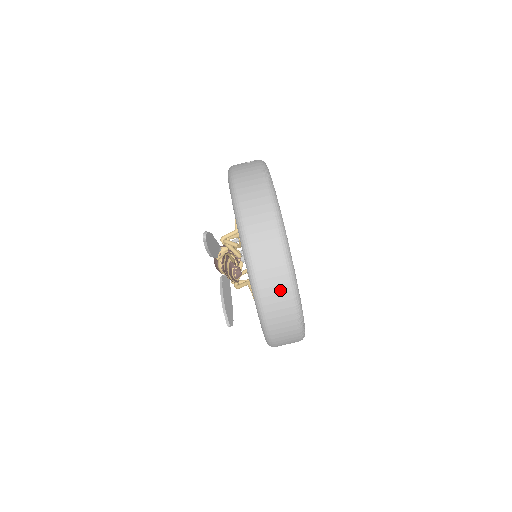
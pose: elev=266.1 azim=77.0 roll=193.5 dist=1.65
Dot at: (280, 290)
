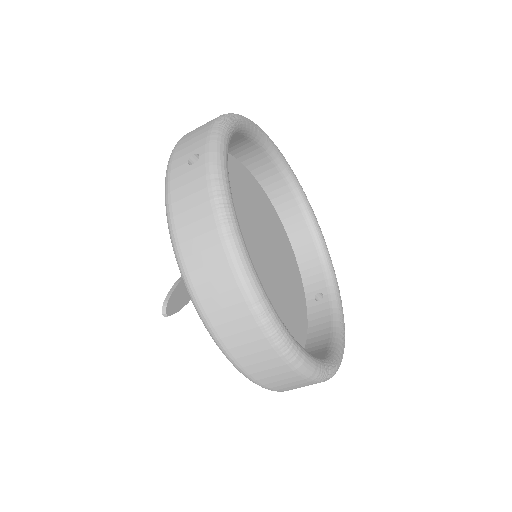
Dot at: (290, 381)
